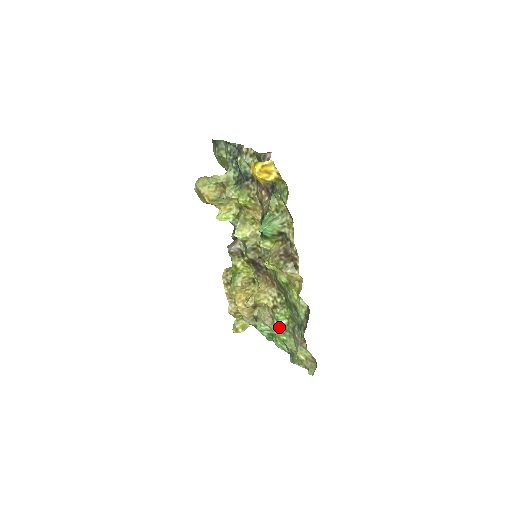
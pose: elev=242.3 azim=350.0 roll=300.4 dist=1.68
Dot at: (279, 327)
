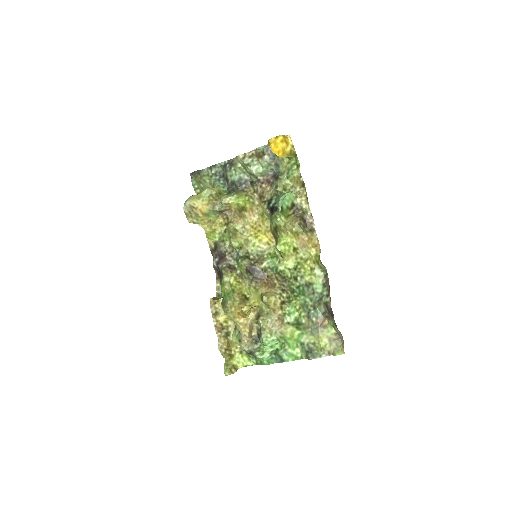
Dot at: (292, 322)
